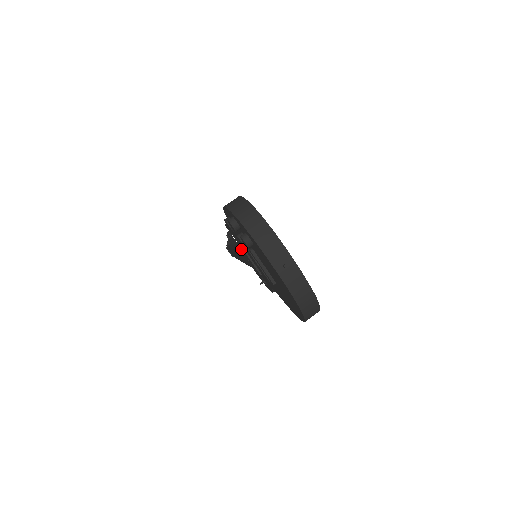
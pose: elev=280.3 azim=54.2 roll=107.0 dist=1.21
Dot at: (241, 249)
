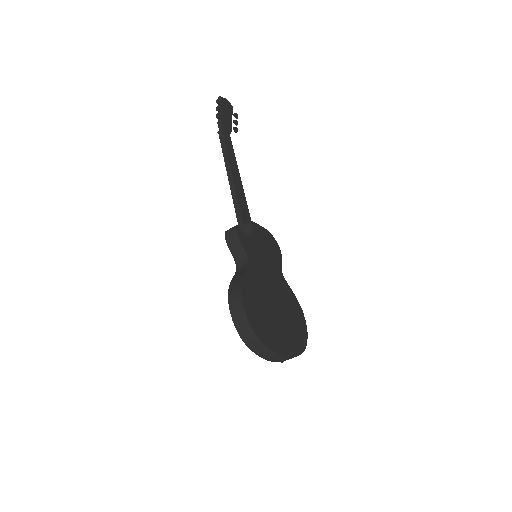
Dot at: occluded
